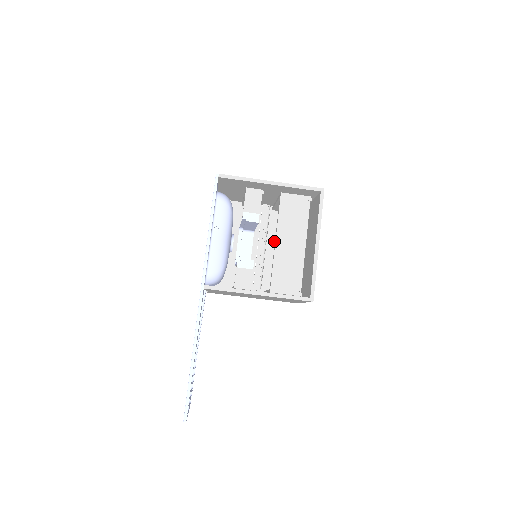
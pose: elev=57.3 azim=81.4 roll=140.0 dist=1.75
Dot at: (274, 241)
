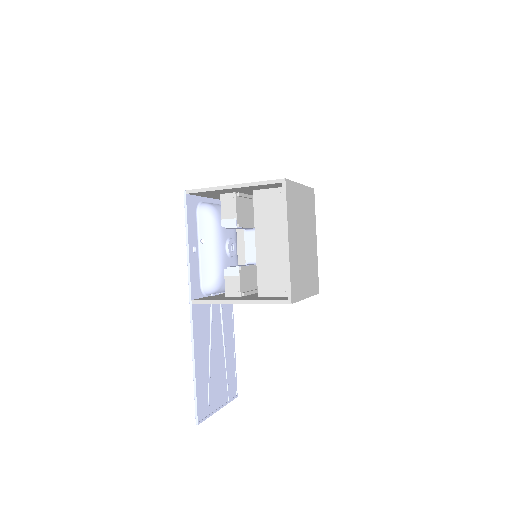
Dot at: occluded
